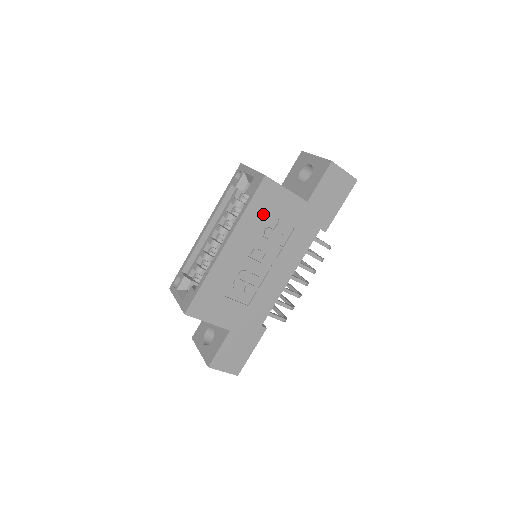
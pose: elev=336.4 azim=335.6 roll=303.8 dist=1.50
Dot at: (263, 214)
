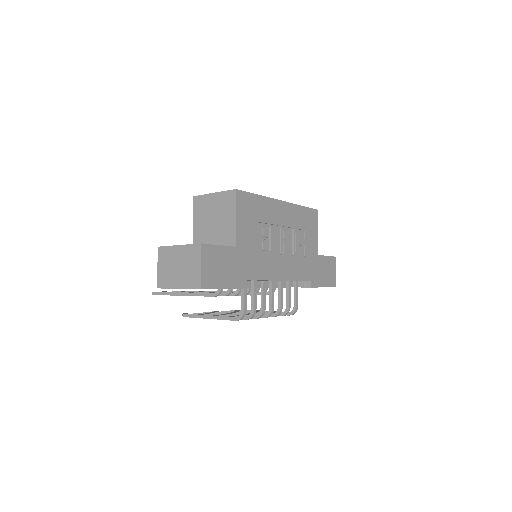
Dot at: (303, 222)
